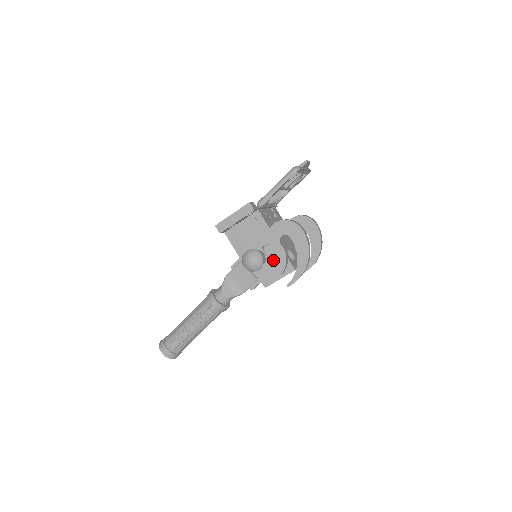
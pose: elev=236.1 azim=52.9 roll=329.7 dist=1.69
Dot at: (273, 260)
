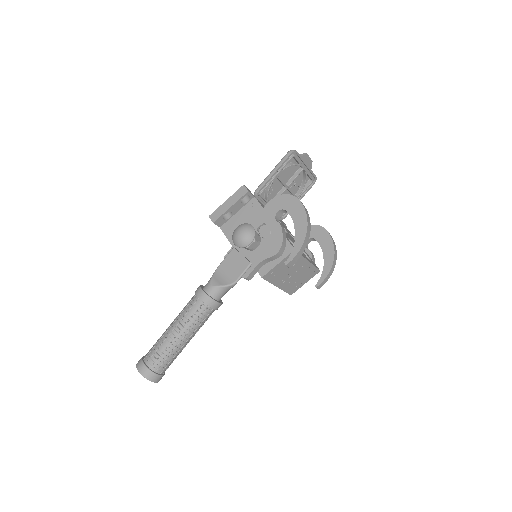
Dot at: (269, 239)
